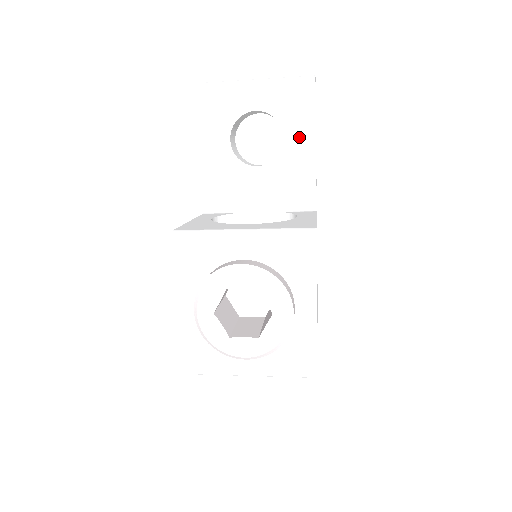
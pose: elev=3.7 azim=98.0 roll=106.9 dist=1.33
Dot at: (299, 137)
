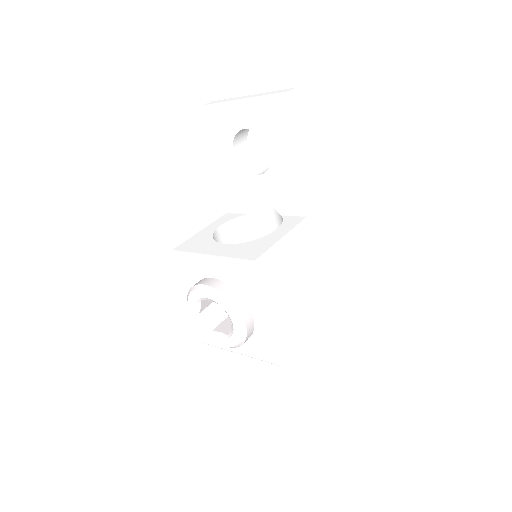
Dot at: (283, 150)
